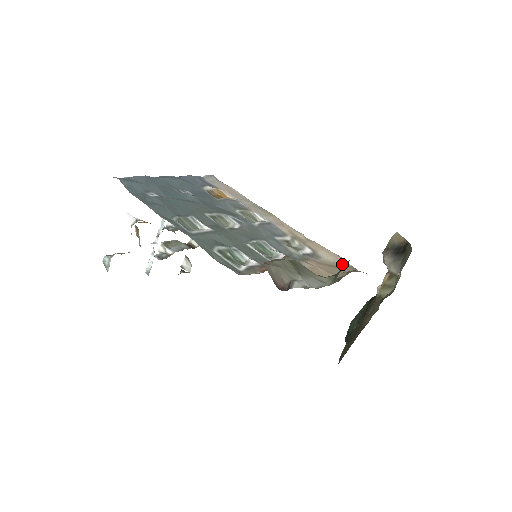
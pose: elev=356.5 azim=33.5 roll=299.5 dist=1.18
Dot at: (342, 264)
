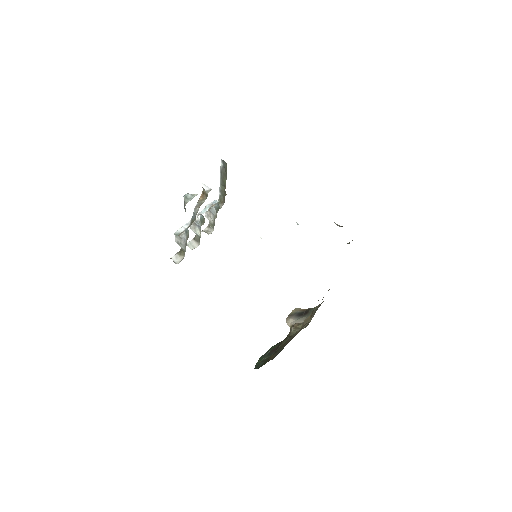
Dot at: occluded
